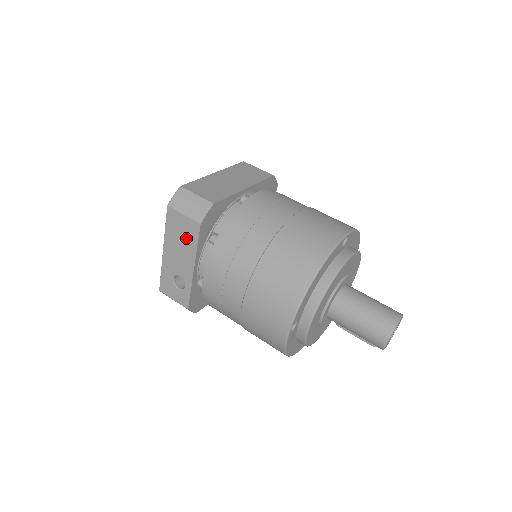
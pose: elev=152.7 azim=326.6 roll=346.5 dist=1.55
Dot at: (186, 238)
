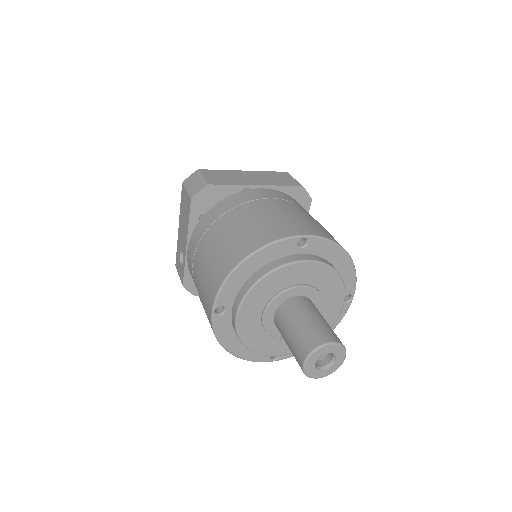
Dot at: (186, 213)
